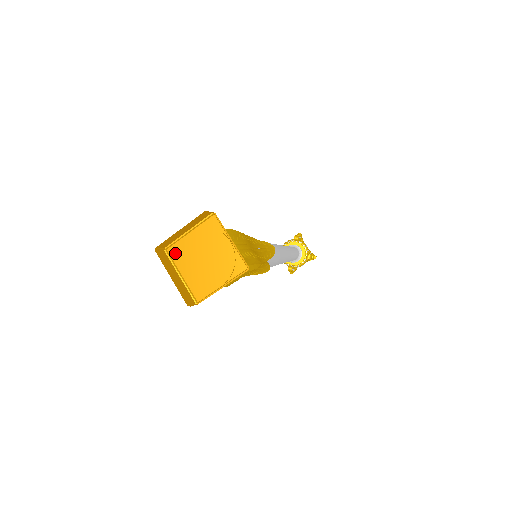
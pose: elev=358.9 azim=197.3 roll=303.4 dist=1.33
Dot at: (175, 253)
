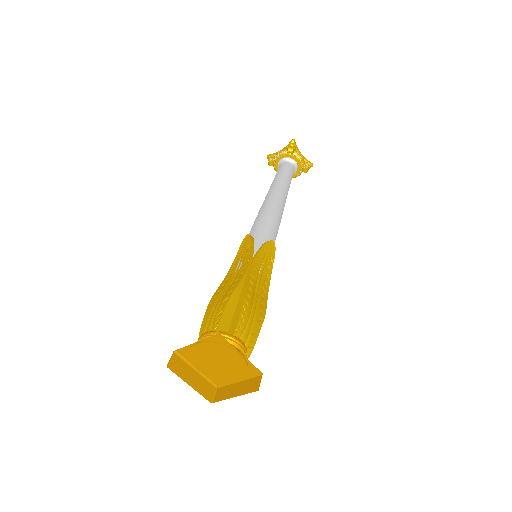
Dot at: (185, 354)
